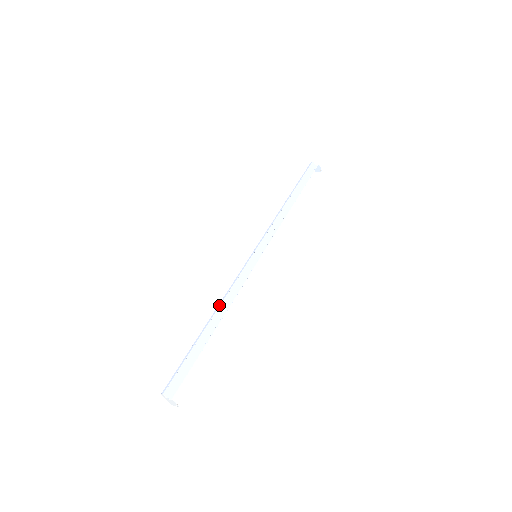
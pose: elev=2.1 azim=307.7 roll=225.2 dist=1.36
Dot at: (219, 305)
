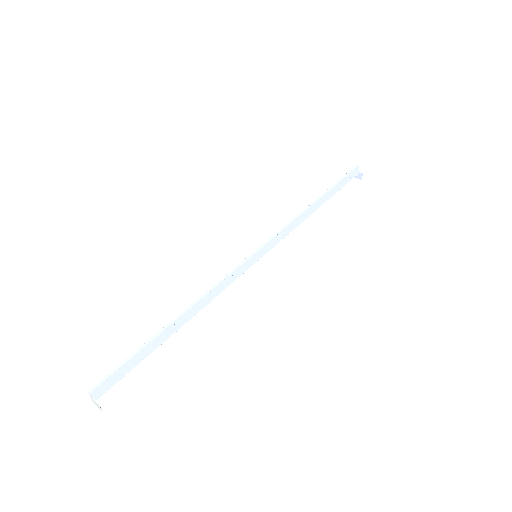
Dot at: (194, 303)
